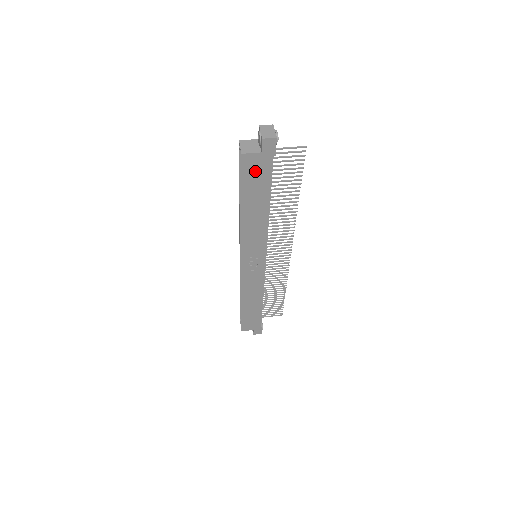
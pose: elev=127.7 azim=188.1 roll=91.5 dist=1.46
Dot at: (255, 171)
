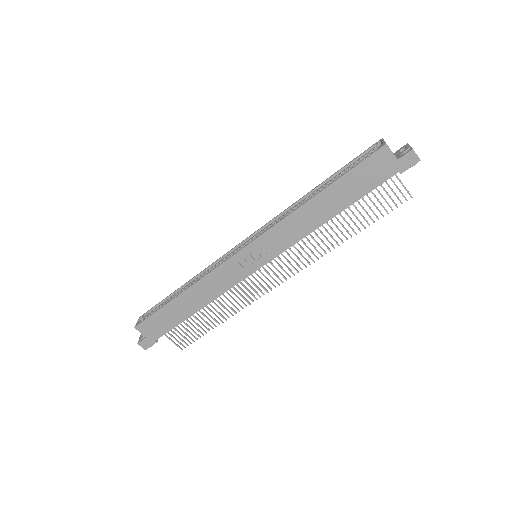
Dot at: (373, 170)
